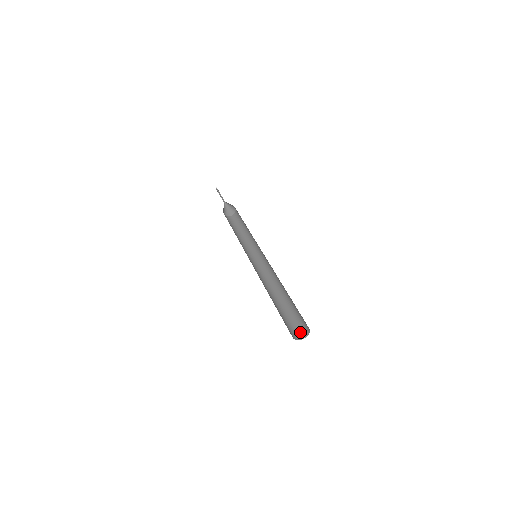
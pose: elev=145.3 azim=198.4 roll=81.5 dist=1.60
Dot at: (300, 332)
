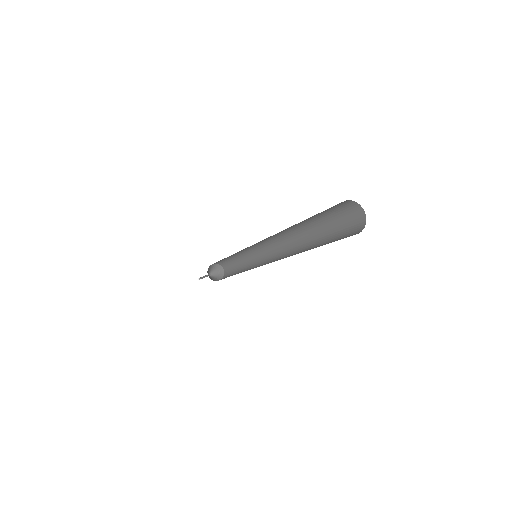
Dot at: occluded
